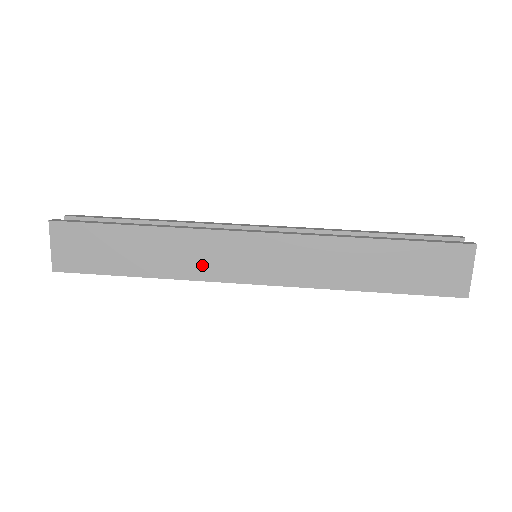
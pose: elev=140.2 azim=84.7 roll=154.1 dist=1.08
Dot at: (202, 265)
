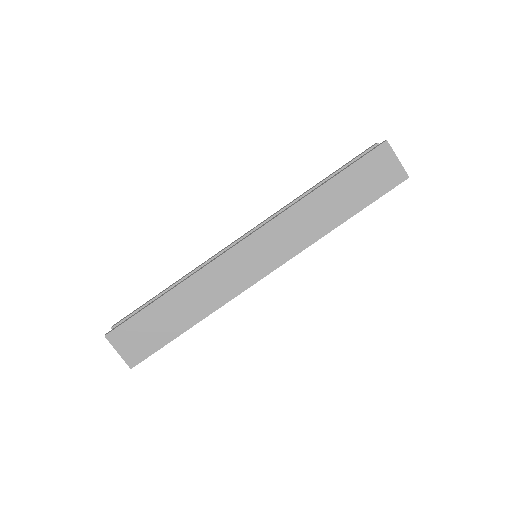
Dot at: (226, 288)
